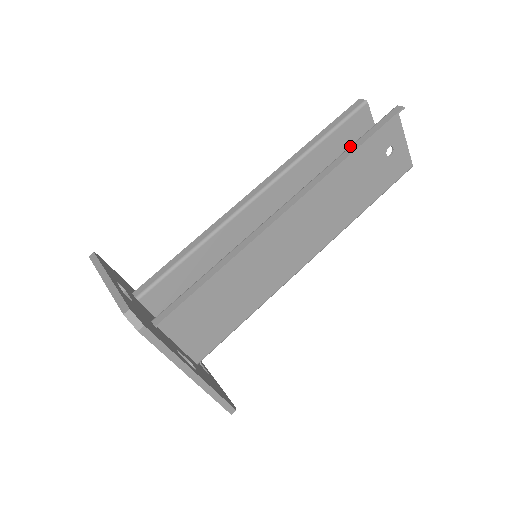
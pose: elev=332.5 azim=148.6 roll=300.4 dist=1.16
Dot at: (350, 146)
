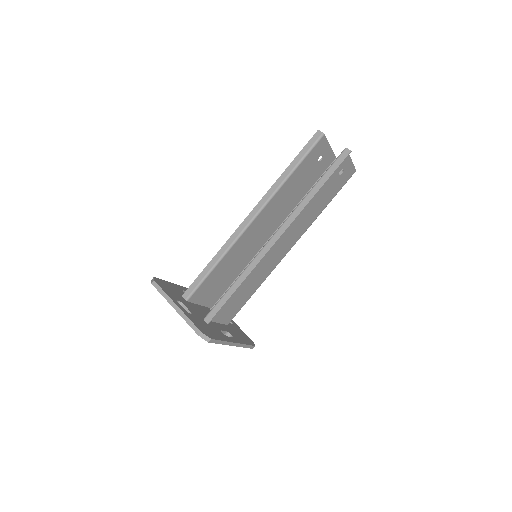
Dot at: (315, 184)
